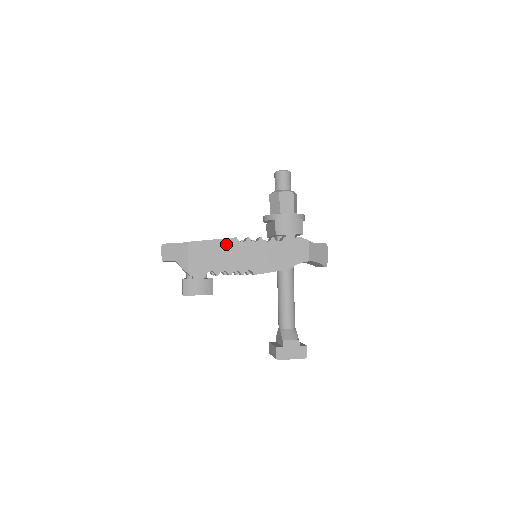
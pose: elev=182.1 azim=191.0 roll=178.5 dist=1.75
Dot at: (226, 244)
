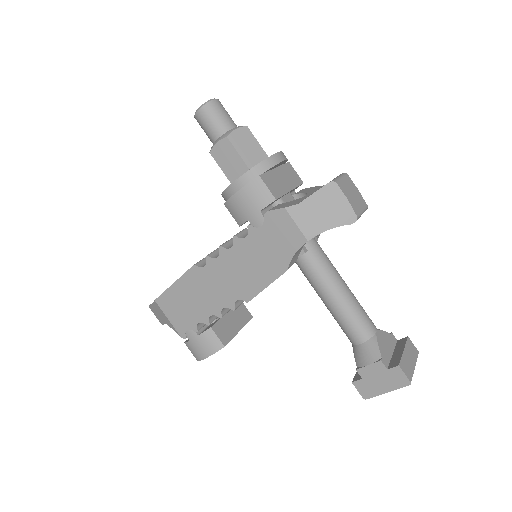
Dot at: (190, 280)
